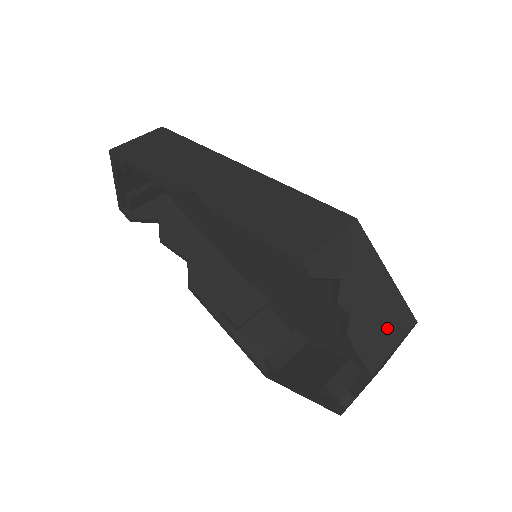
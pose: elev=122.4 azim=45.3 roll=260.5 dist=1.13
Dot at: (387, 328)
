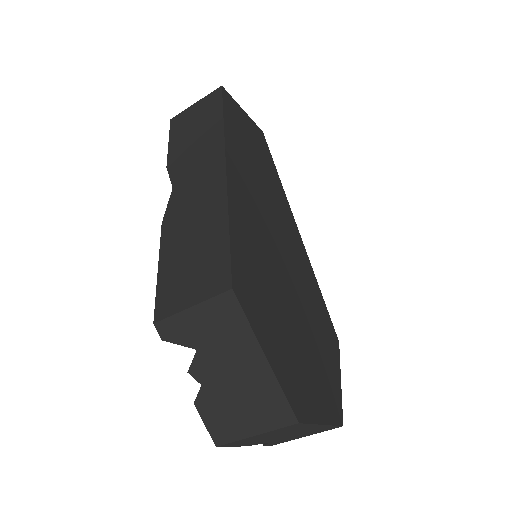
Dot at: (249, 413)
